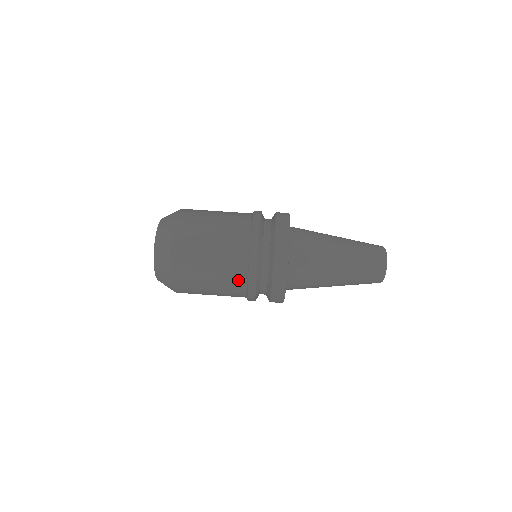
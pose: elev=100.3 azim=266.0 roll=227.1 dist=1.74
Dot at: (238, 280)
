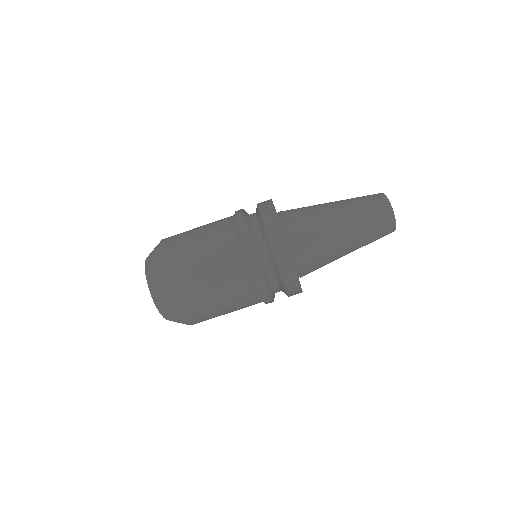
Dot at: (238, 267)
